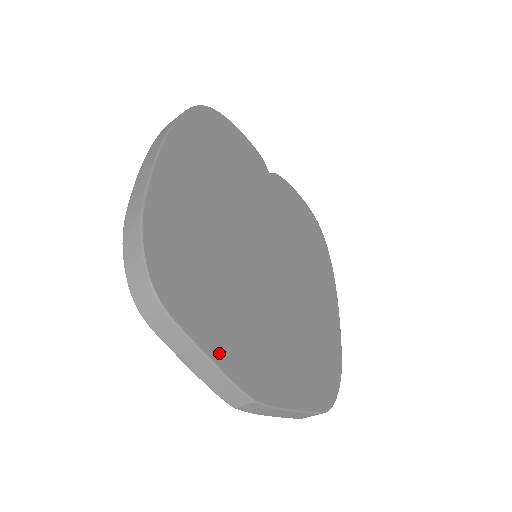
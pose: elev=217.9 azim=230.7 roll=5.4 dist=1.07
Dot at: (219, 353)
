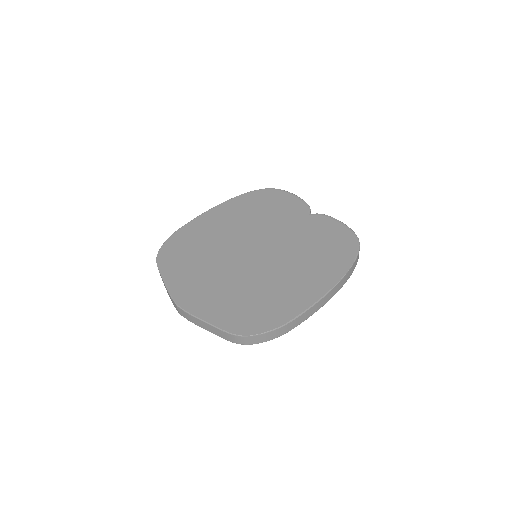
Dot at: (172, 282)
